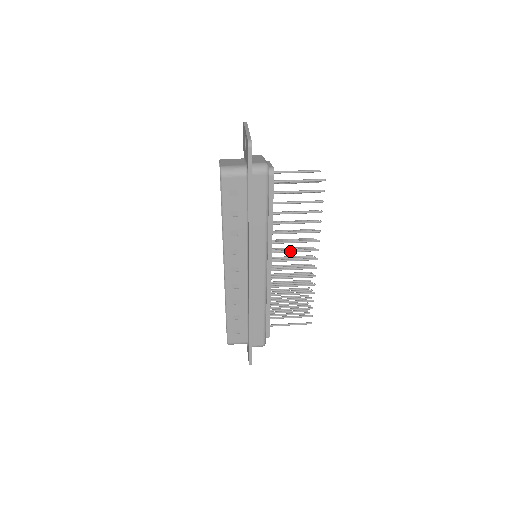
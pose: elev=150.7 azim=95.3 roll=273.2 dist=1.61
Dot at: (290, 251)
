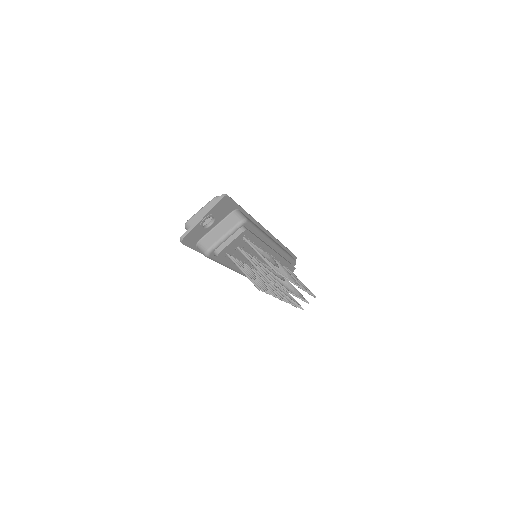
Dot at: occluded
